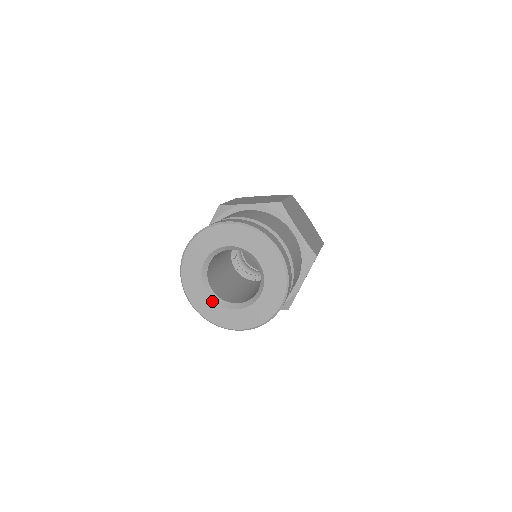
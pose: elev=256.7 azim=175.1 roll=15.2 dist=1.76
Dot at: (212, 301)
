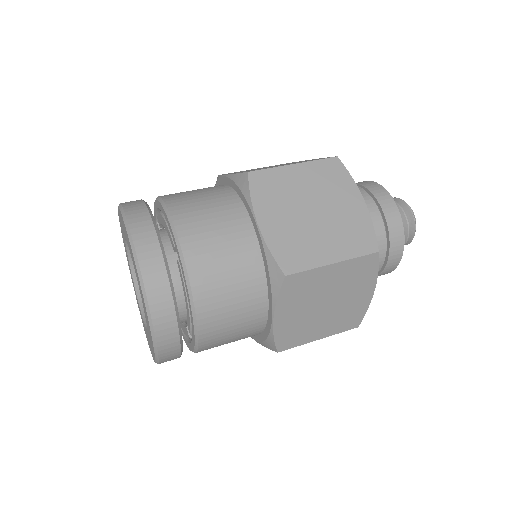
Dot at: (129, 265)
